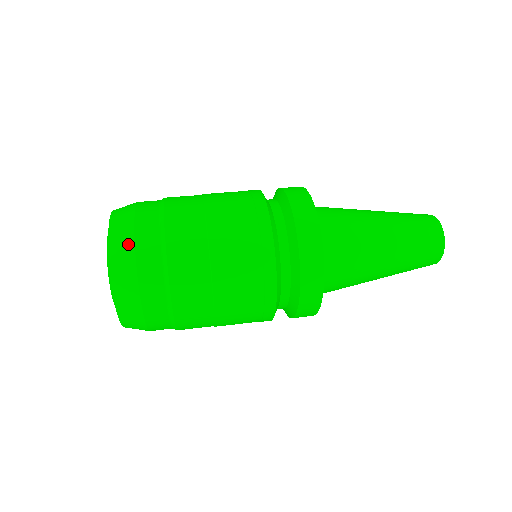
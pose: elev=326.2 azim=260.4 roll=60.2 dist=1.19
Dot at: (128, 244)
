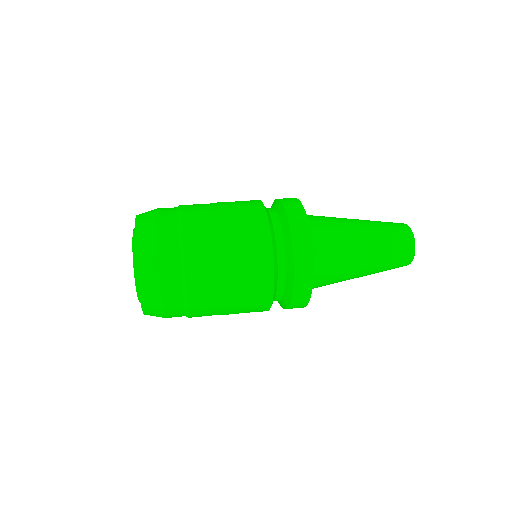
Dot at: (151, 227)
